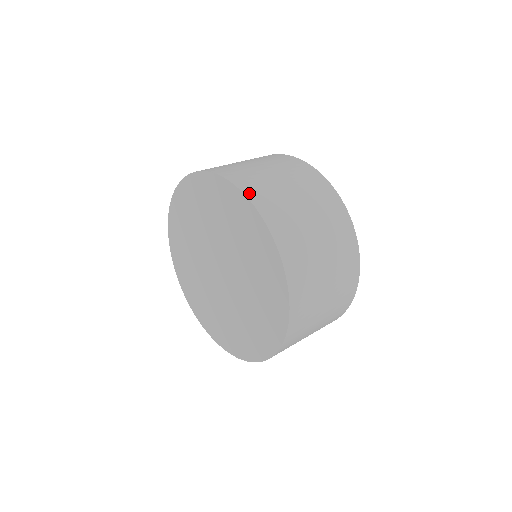
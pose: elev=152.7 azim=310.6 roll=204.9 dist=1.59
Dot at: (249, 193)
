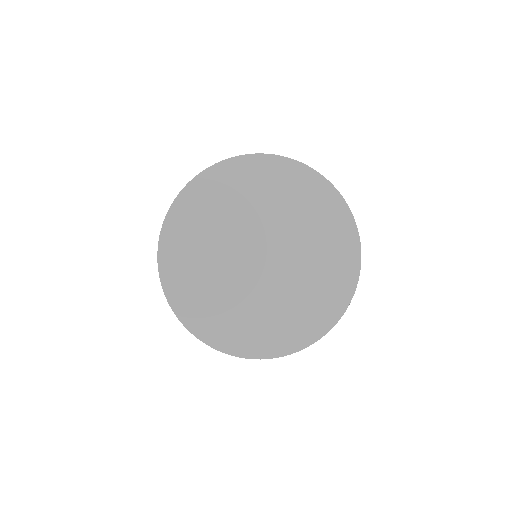
Dot at: (322, 177)
